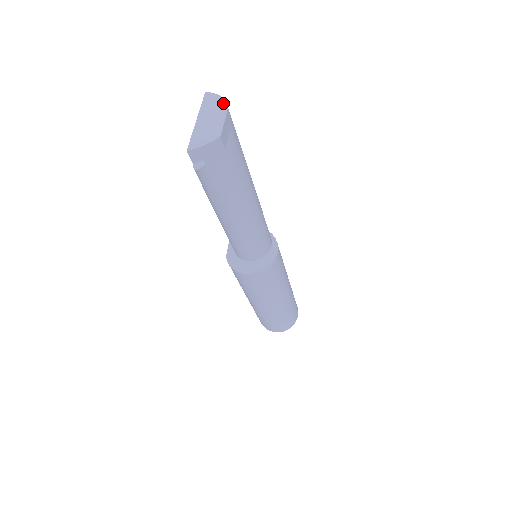
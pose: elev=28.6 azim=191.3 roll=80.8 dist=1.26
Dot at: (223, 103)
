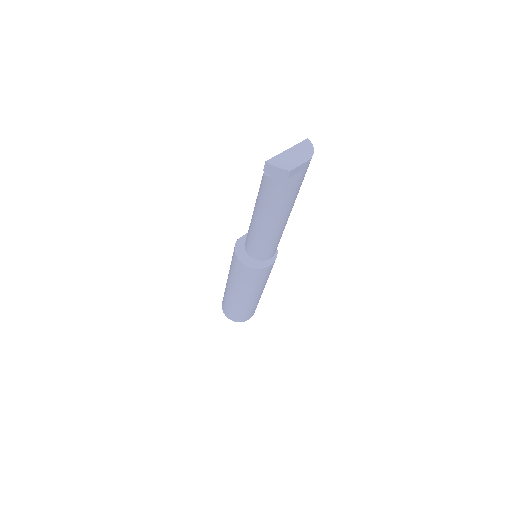
Dot at: (311, 154)
